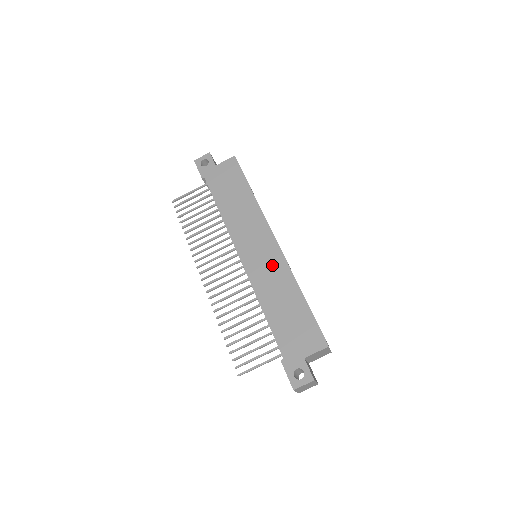
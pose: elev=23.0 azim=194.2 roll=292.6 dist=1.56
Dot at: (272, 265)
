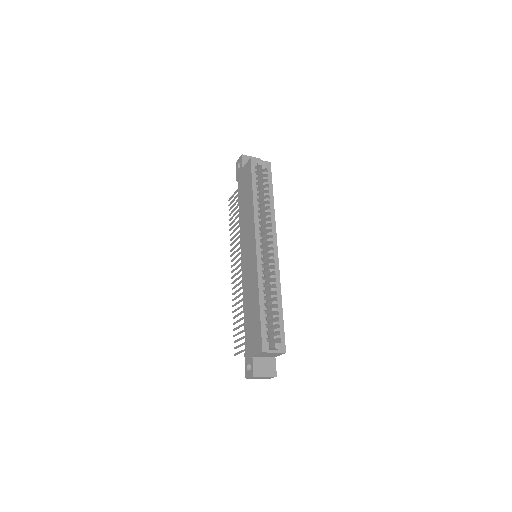
Dot at: (251, 270)
